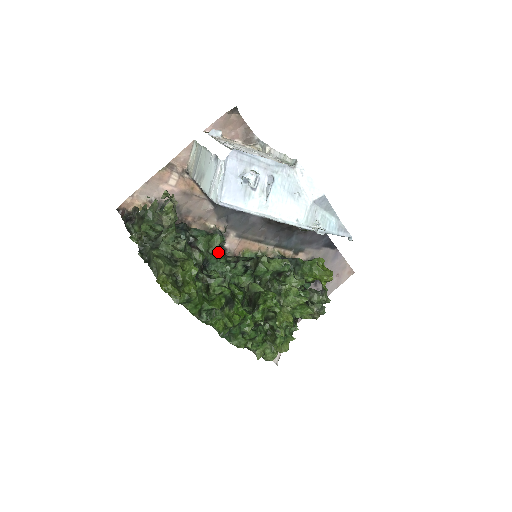
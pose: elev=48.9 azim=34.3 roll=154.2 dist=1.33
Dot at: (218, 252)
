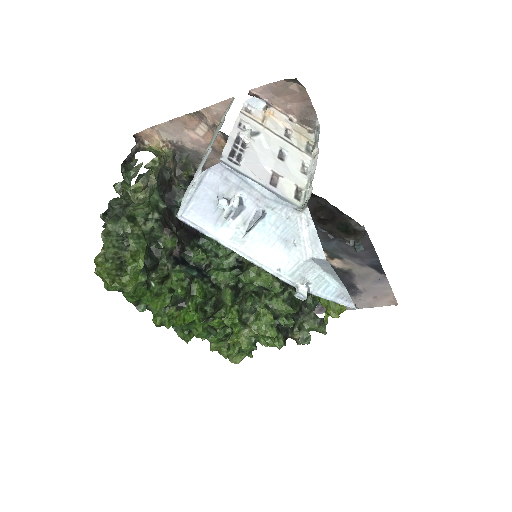
Dot at: occluded
